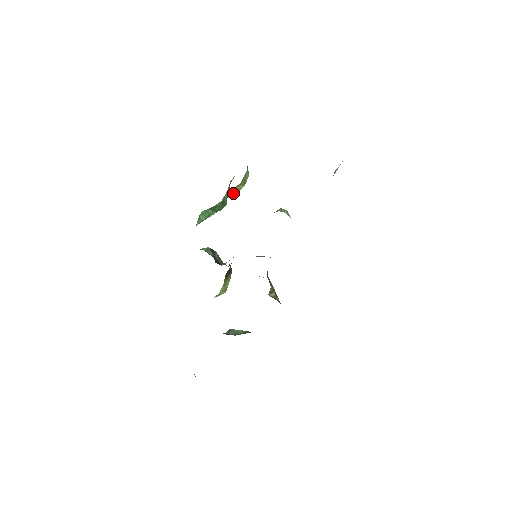
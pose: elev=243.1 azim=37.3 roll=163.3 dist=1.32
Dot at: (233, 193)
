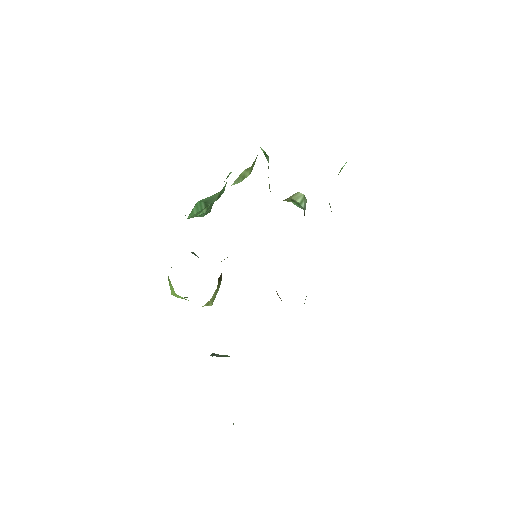
Dot at: (238, 180)
